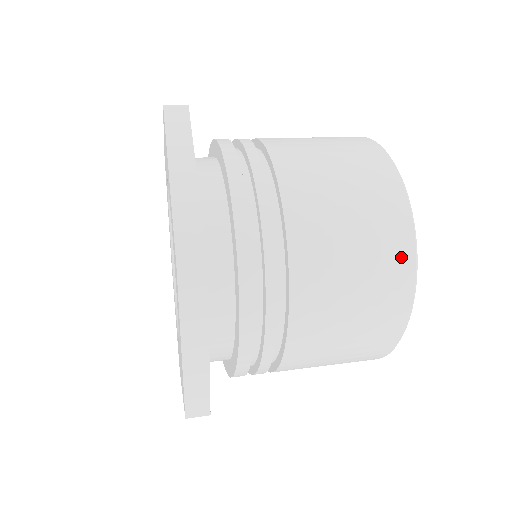
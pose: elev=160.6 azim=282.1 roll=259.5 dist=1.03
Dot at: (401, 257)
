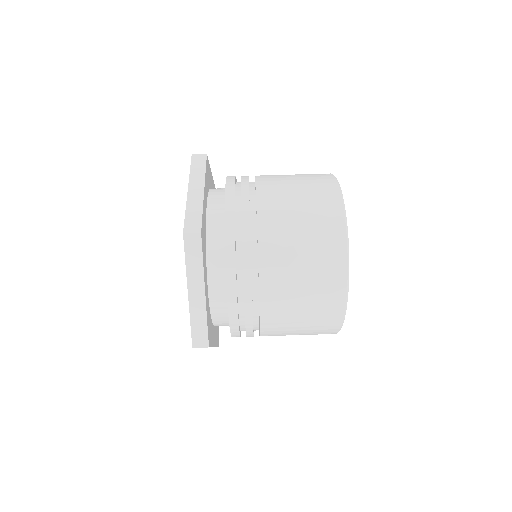
Dot at: occluded
